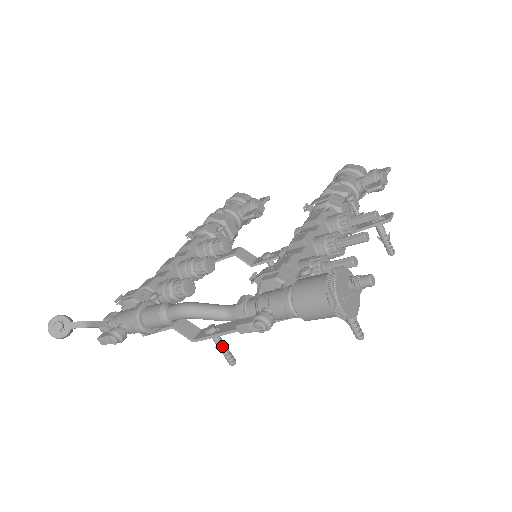
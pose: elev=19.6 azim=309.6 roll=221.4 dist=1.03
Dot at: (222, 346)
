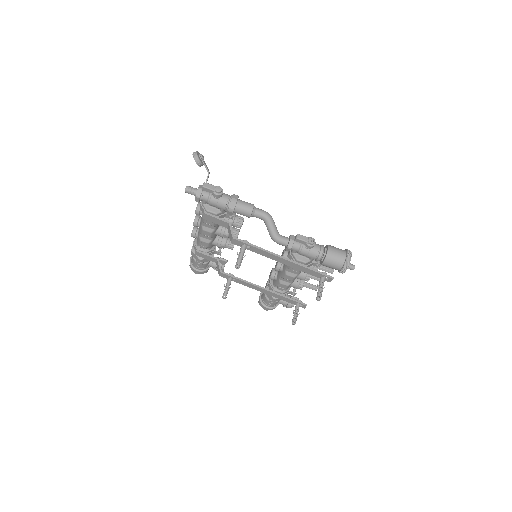
Dot at: (243, 254)
